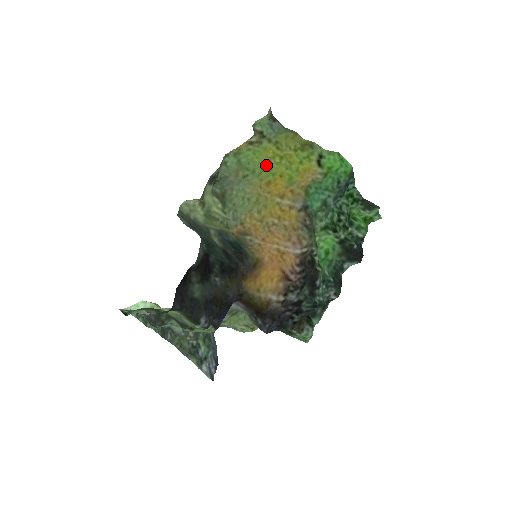
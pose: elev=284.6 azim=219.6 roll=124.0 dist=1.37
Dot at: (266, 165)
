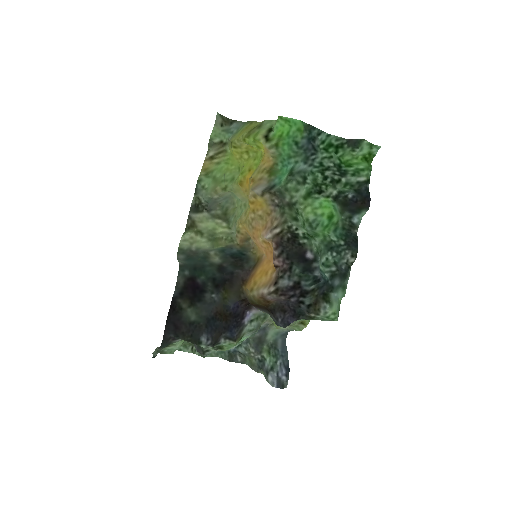
Dot at: (241, 167)
